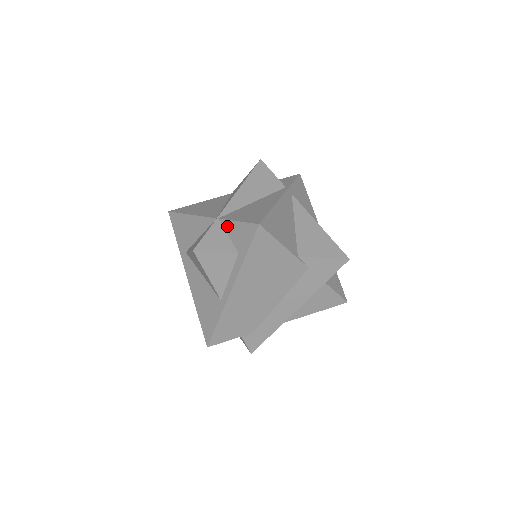
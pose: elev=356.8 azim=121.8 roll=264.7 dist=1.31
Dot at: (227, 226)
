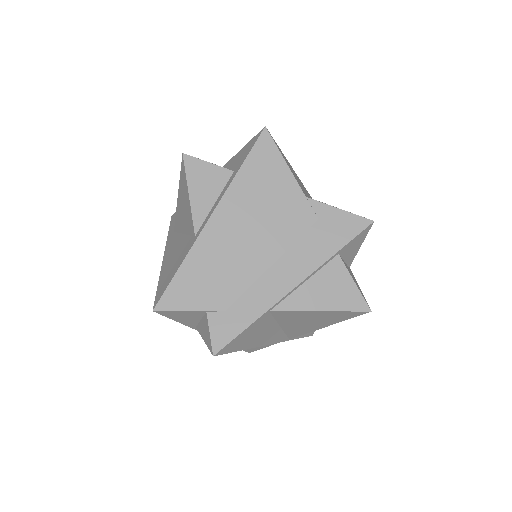
Dot at: (230, 162)
